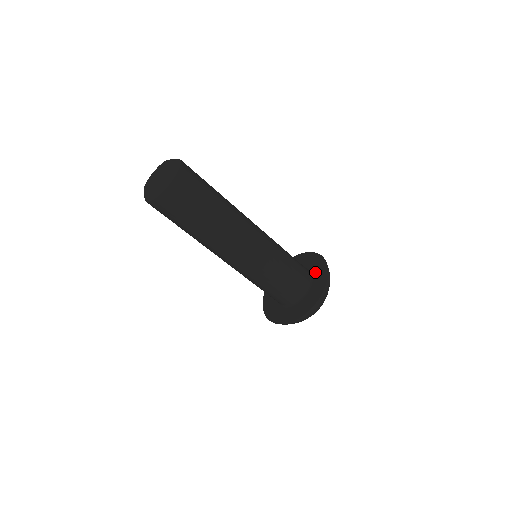
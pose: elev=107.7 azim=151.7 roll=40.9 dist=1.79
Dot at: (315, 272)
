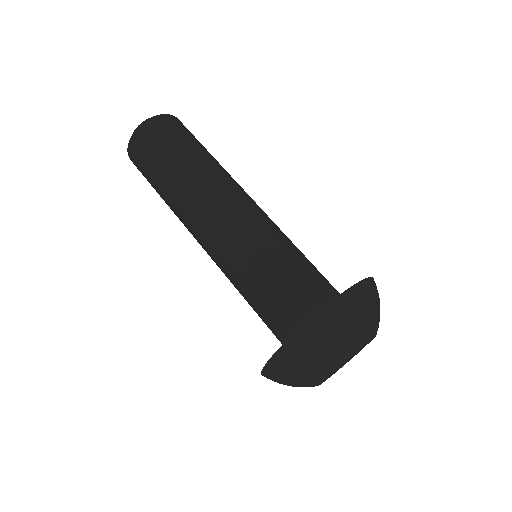
Dot at: occluded
